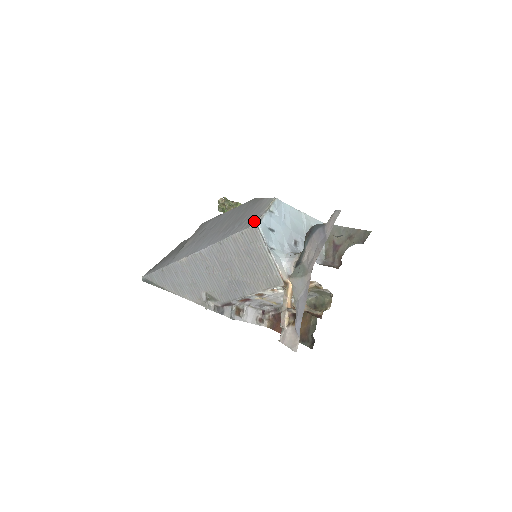
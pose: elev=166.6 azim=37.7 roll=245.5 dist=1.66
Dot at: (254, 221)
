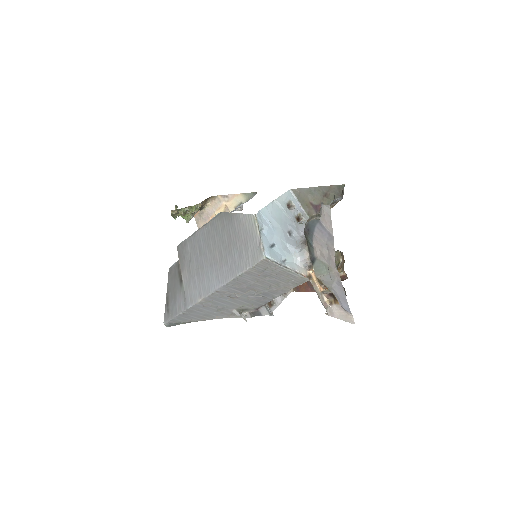
Dot at: (257, 252)
